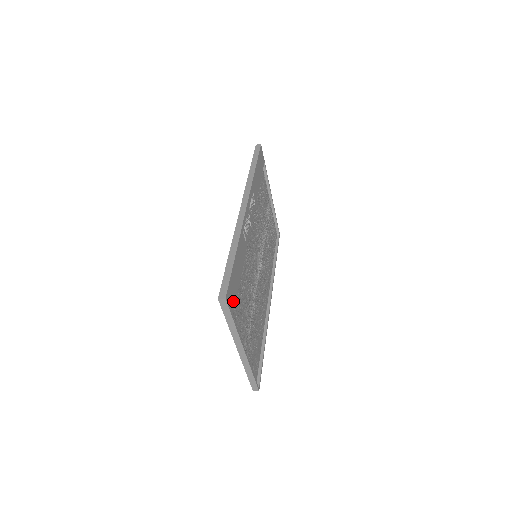
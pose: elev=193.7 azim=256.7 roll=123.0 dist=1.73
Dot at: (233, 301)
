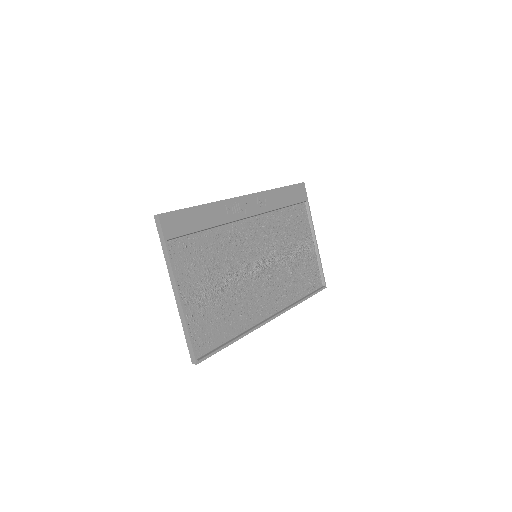
Dot at: (174, 231)
